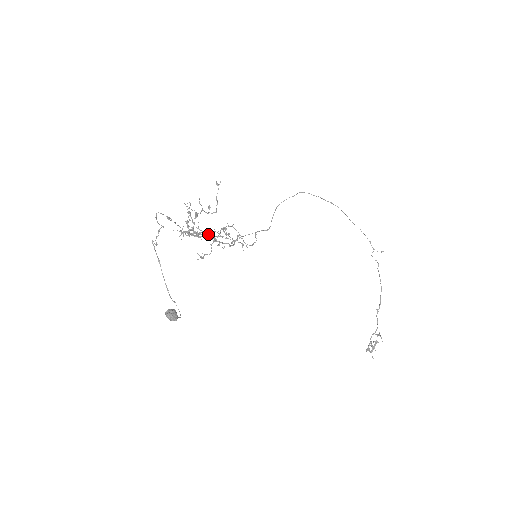
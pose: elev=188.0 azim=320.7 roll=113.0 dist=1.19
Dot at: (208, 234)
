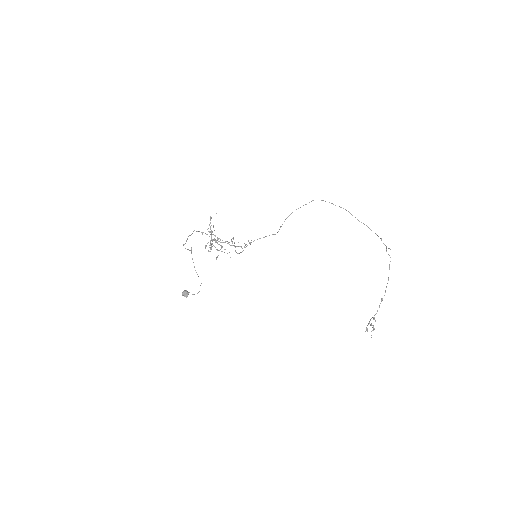
Dot at: (219, 244)
